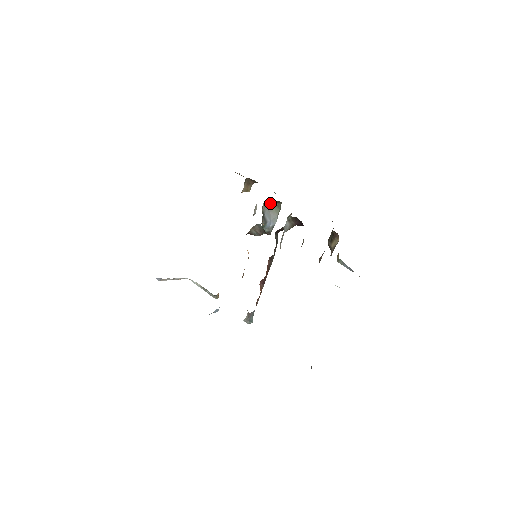
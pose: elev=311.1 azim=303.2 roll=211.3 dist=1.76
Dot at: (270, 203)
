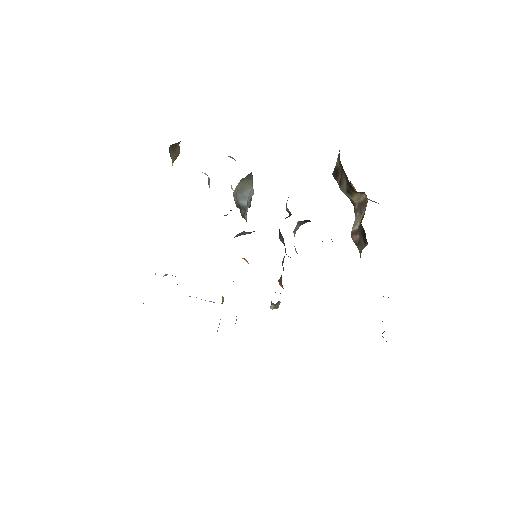
Dot at: (239, 185)
